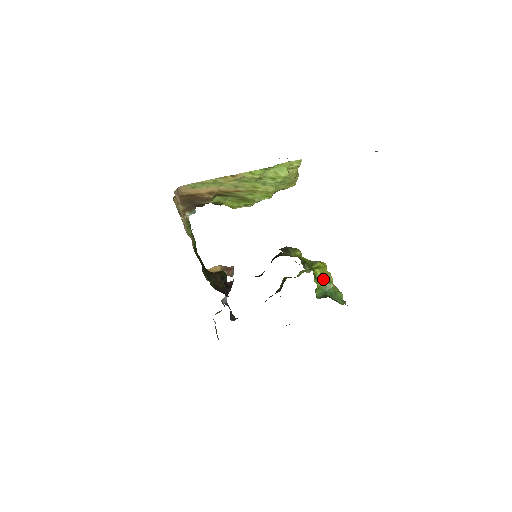
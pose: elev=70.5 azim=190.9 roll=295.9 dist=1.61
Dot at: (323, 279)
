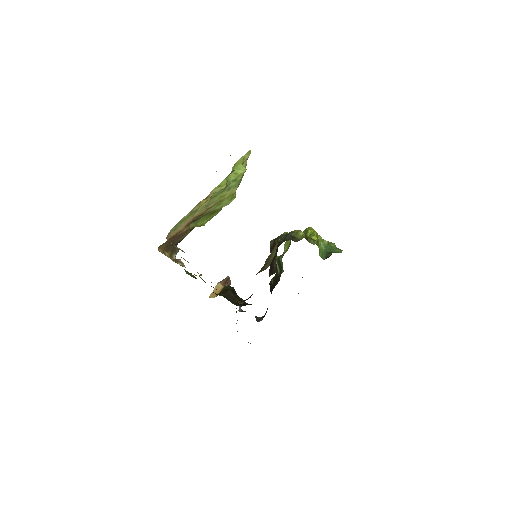
Dot at: occluded
